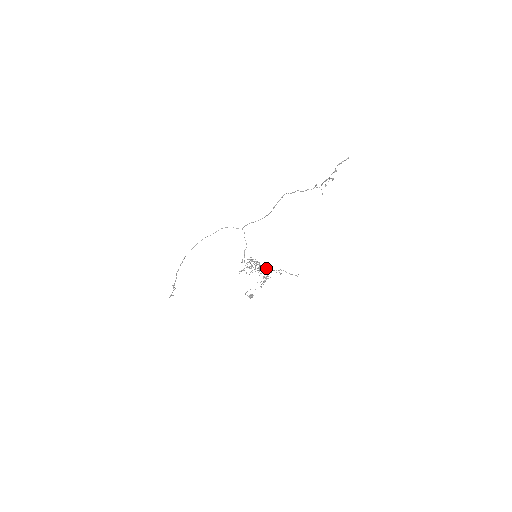
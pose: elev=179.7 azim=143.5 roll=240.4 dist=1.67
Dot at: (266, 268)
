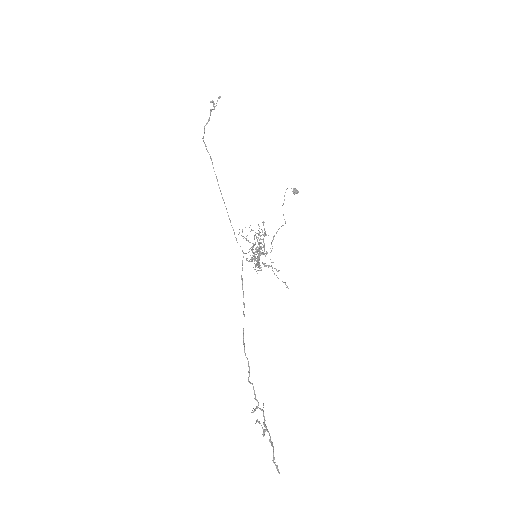
Dot at: occluded
